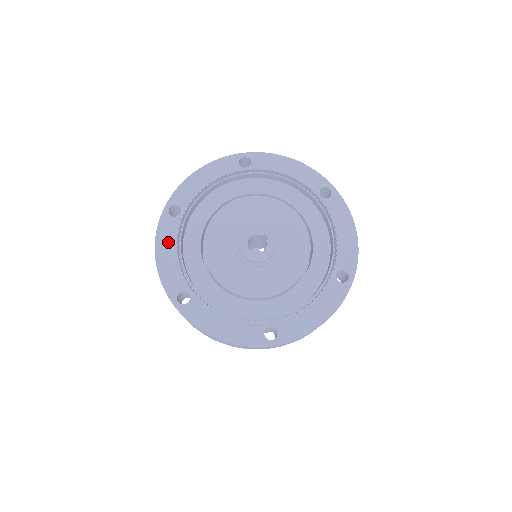
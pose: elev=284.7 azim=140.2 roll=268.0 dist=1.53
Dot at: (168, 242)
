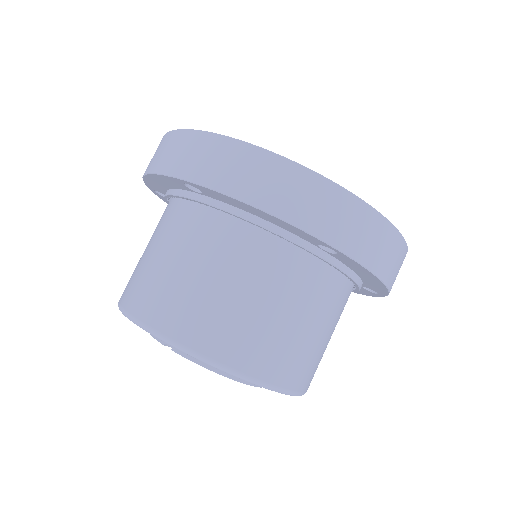
Dot at: occluded
